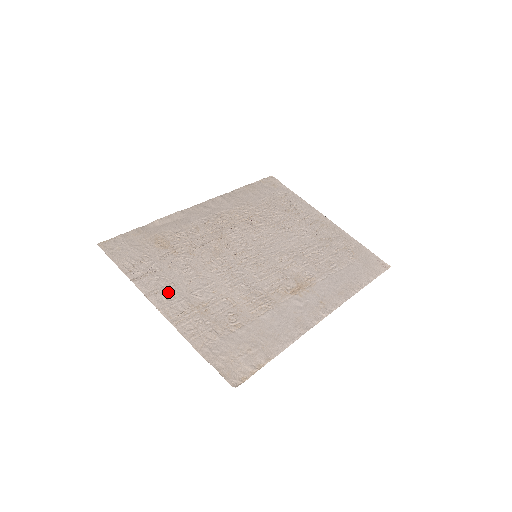
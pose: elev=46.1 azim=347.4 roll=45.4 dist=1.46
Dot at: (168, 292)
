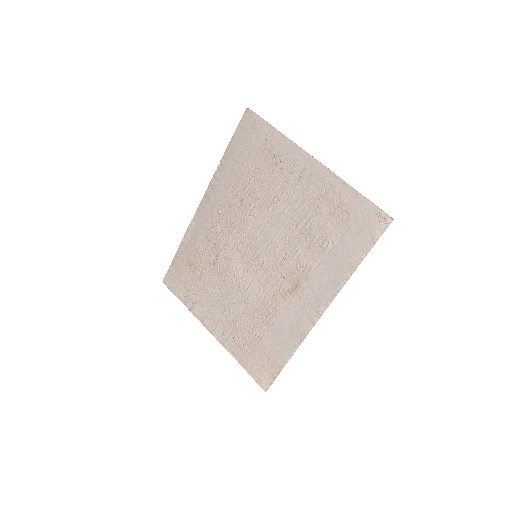
Dot at: (211, 316)
